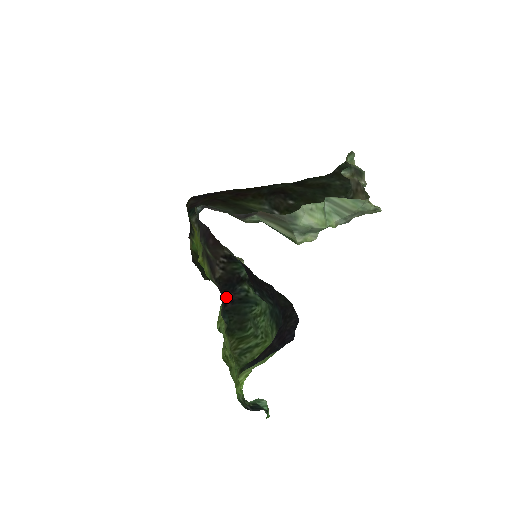
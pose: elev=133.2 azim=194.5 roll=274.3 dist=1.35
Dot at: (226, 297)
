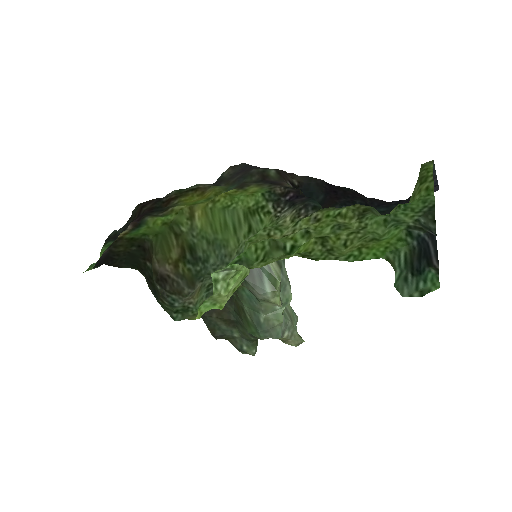
Dot at: (305, 197)
